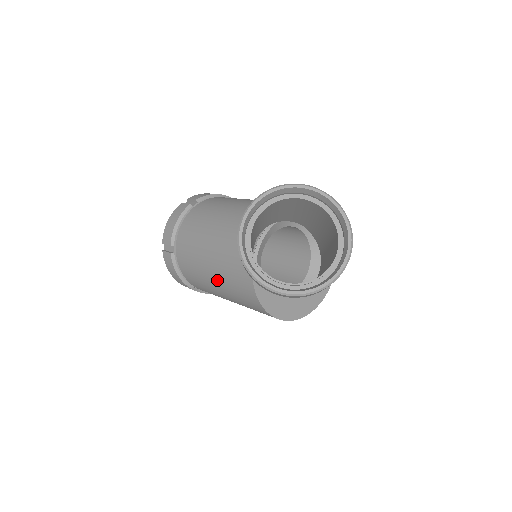
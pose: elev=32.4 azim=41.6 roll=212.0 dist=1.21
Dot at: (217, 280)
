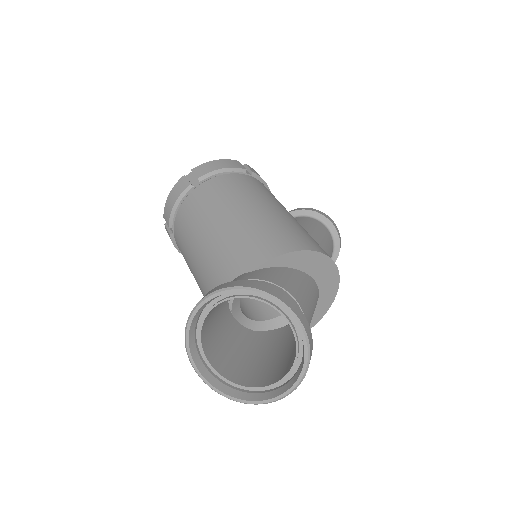
Dot at: occluded
